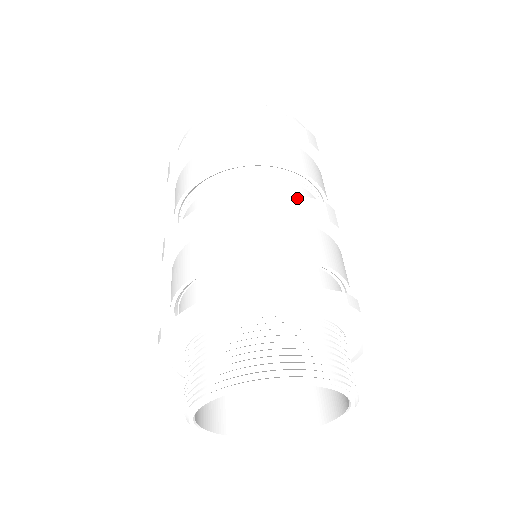
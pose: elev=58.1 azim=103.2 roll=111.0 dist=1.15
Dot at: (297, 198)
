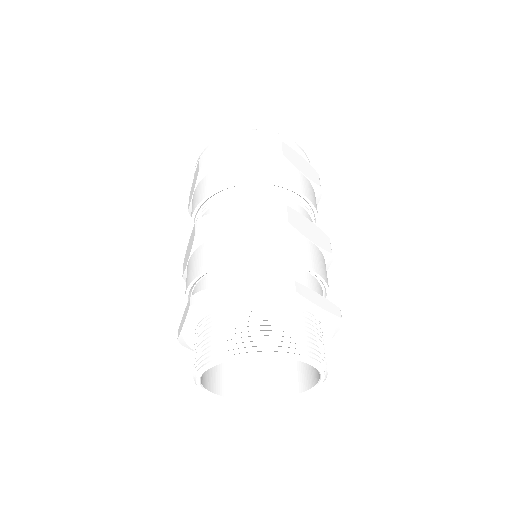
Dot at: (316, 228)
